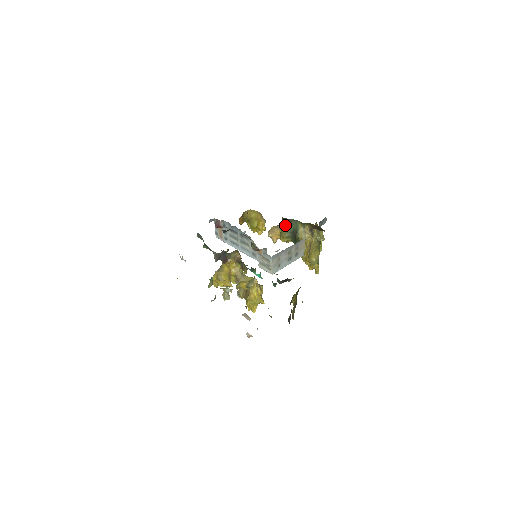
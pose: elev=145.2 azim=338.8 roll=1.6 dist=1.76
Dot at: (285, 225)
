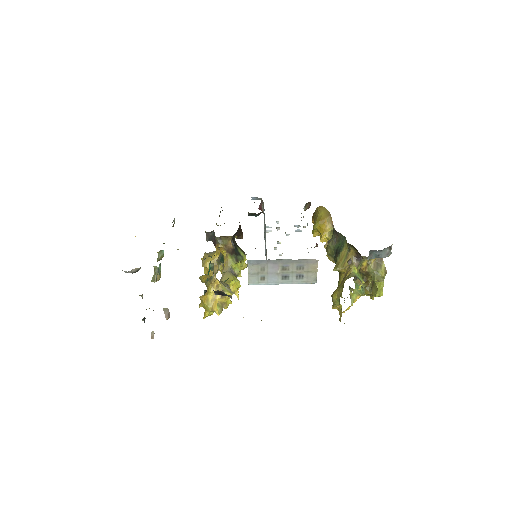
Dot at: (332, 237)
